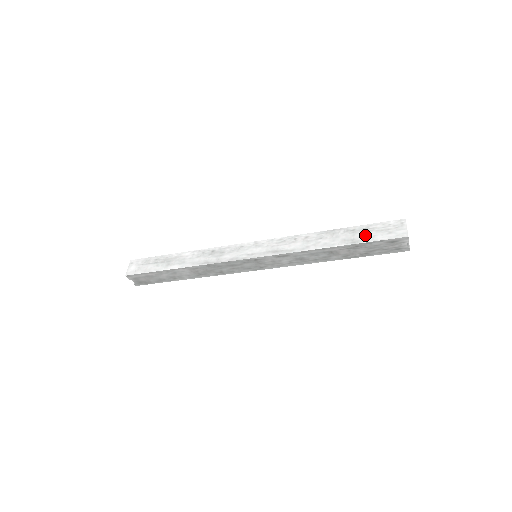
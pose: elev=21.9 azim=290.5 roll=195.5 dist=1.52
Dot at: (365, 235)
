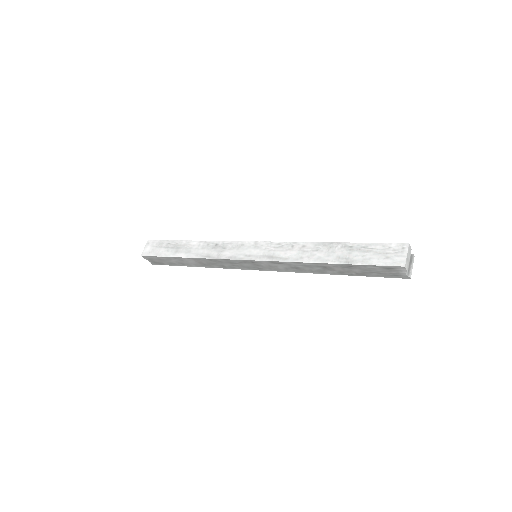
Dot at: (361, 256)
